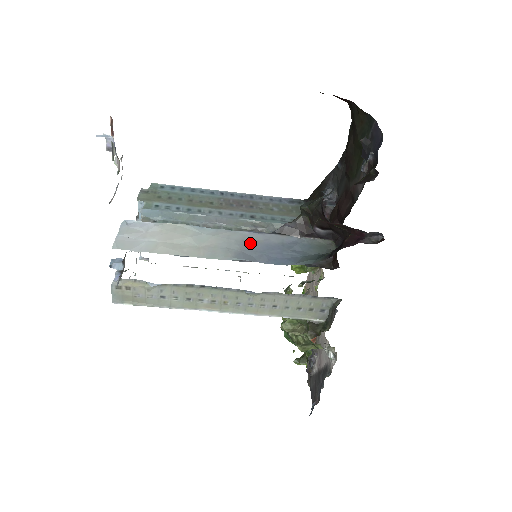
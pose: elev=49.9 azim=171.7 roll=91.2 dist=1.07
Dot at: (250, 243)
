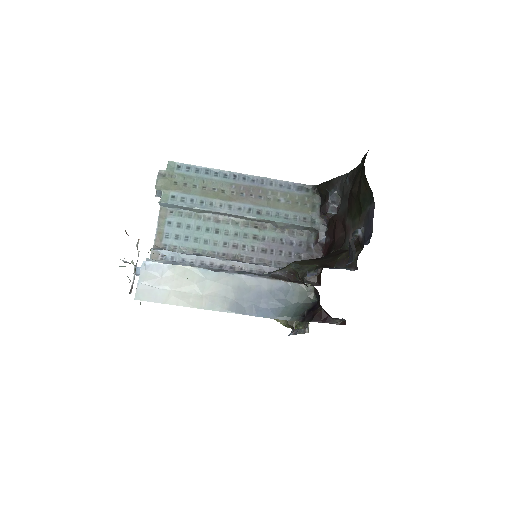
Dot at: (244, 290)
